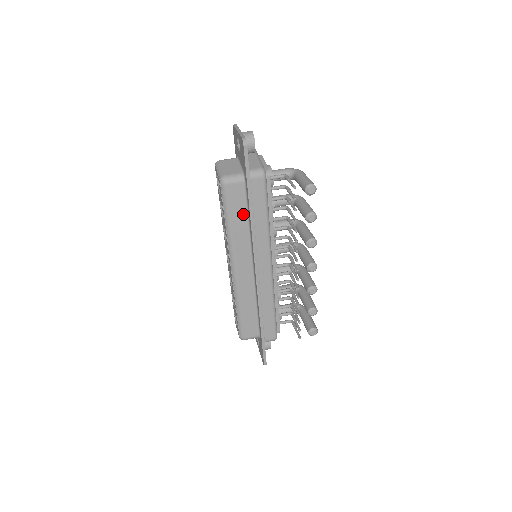
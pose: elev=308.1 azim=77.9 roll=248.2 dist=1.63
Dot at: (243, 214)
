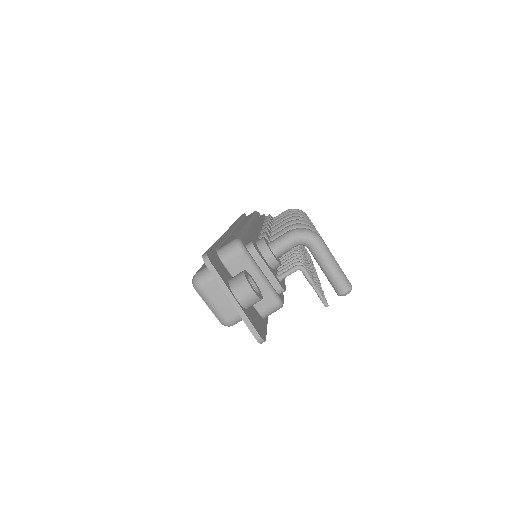
Dot at: occluded
